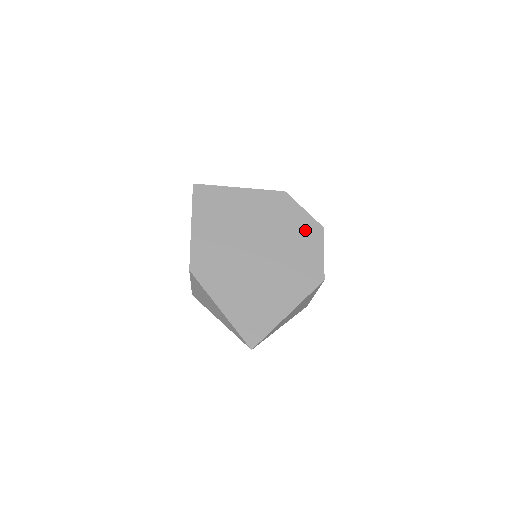
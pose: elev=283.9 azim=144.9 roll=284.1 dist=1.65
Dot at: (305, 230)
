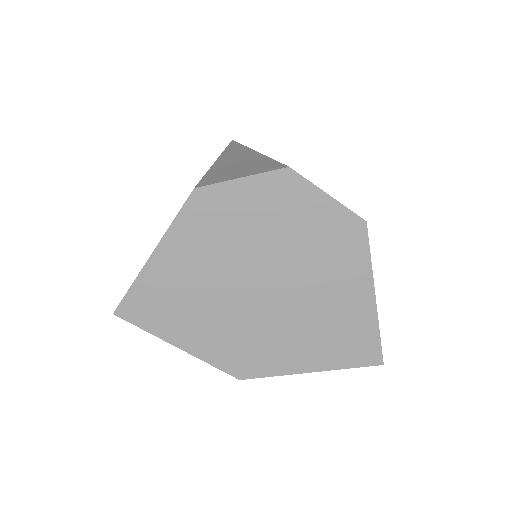
Dot at: (276, 200)
